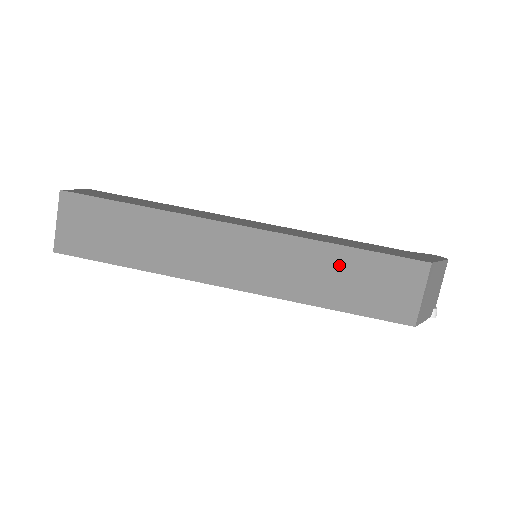
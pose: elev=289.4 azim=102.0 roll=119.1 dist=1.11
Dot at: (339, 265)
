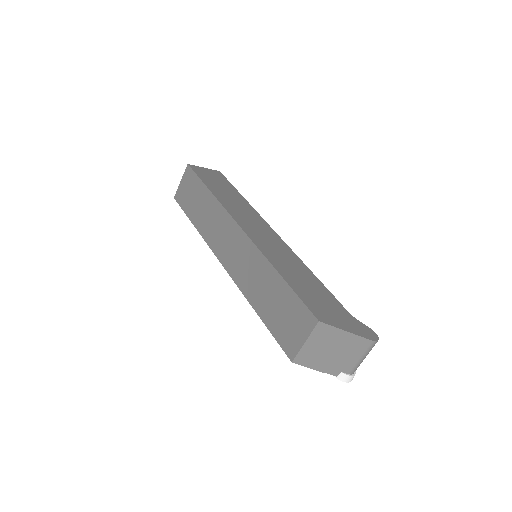
Dot at: (272, 286)
